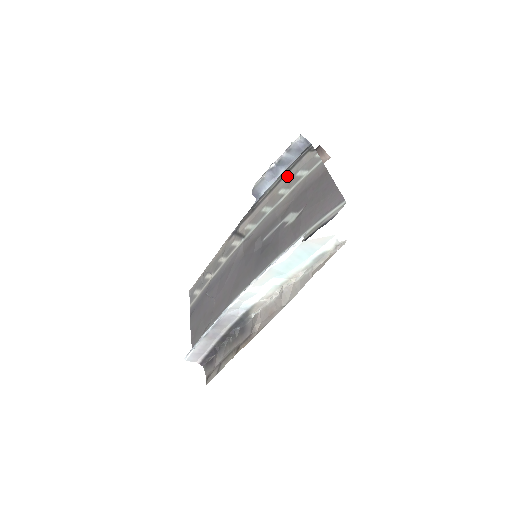
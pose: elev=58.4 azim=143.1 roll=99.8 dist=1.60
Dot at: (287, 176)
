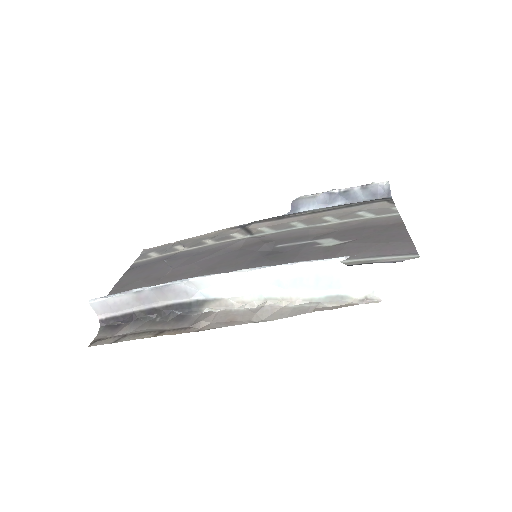
Dot at: (343, 209)
